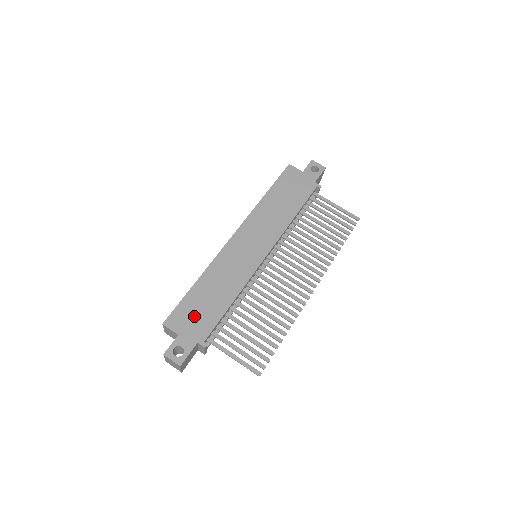
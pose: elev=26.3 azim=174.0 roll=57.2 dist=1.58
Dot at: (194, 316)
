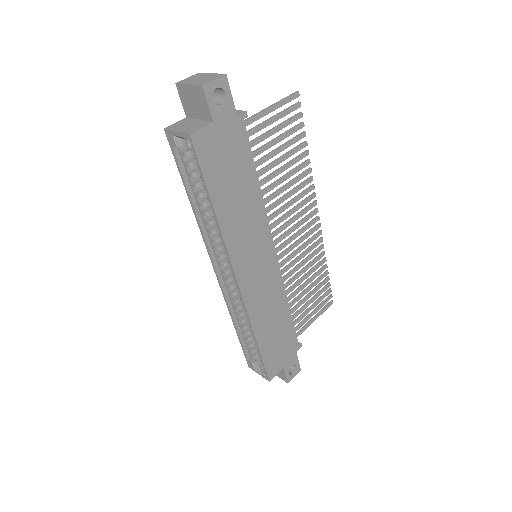
Dot at: (280, 351)
